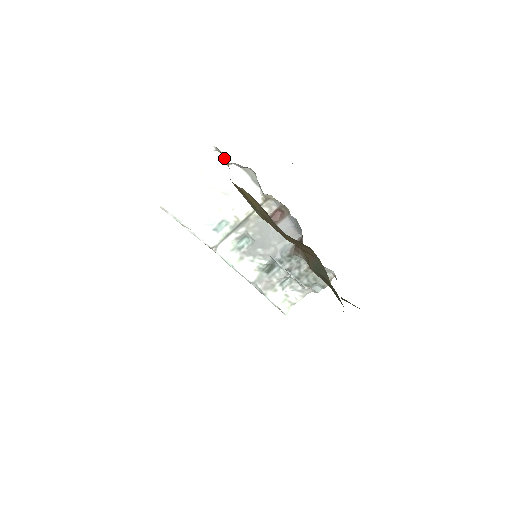
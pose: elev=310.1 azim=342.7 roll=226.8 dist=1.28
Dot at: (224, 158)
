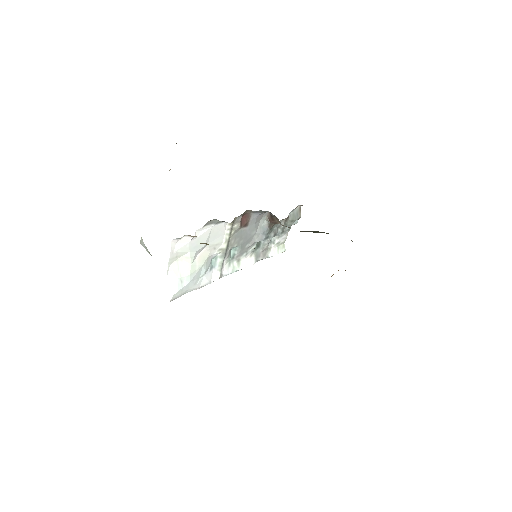
Dot at: (200, 243)
